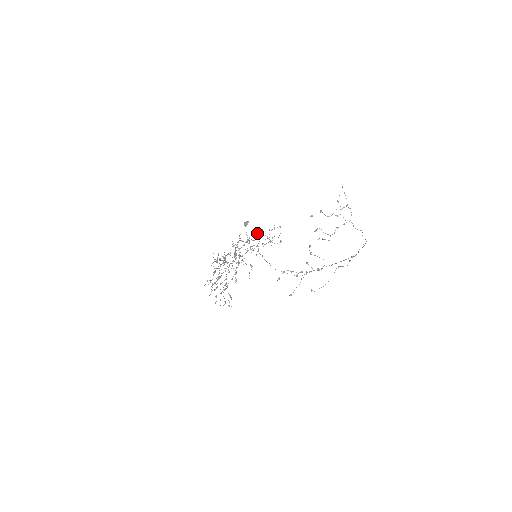
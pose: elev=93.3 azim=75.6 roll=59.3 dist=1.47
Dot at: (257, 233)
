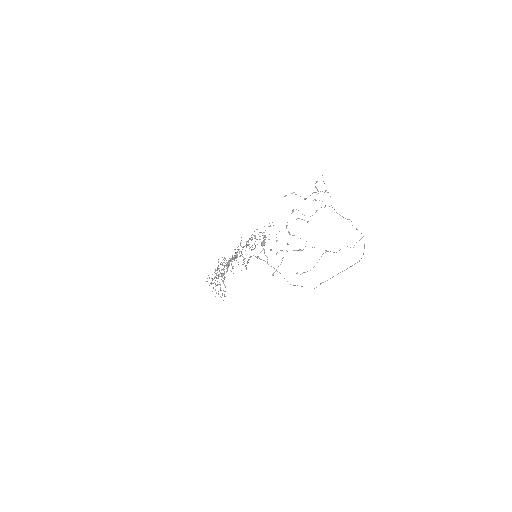
Dot at: occluded
